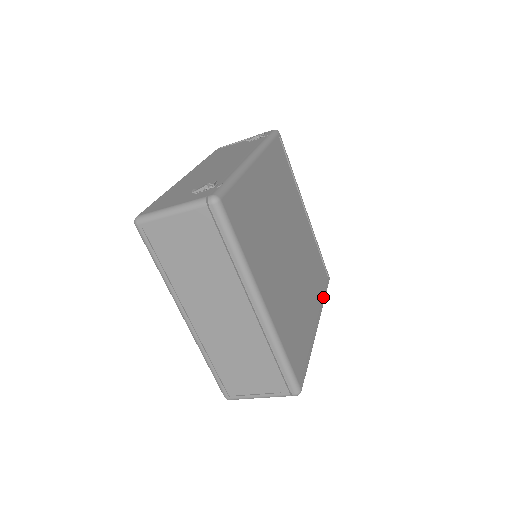
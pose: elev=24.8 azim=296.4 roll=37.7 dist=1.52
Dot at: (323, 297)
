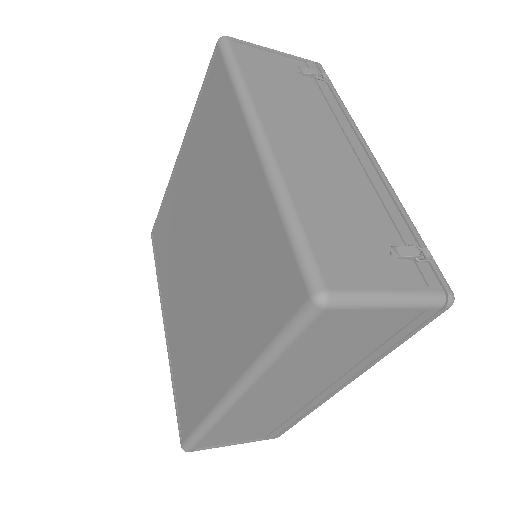
Dot at: occluded
